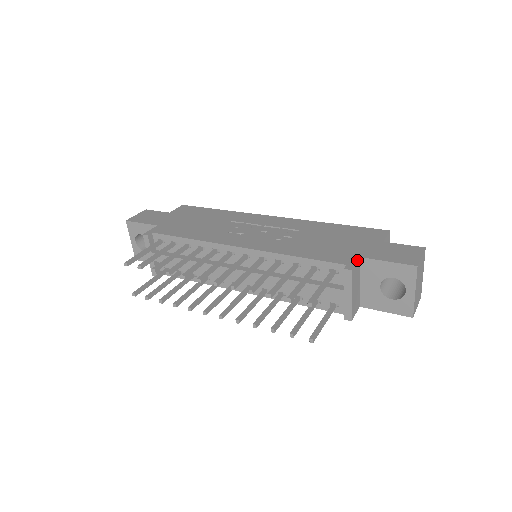
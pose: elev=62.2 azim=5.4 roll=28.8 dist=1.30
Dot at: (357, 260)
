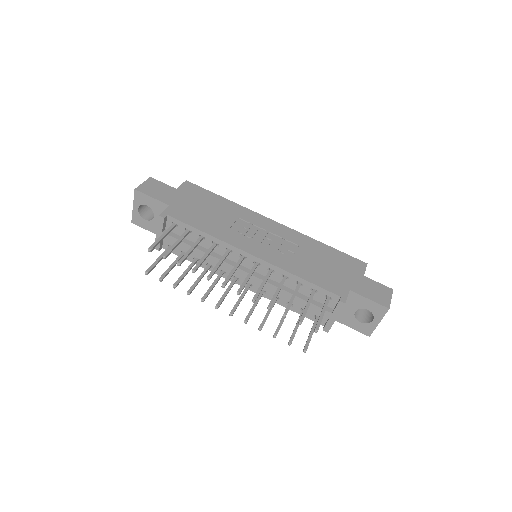
Dot at: (348, 293)
